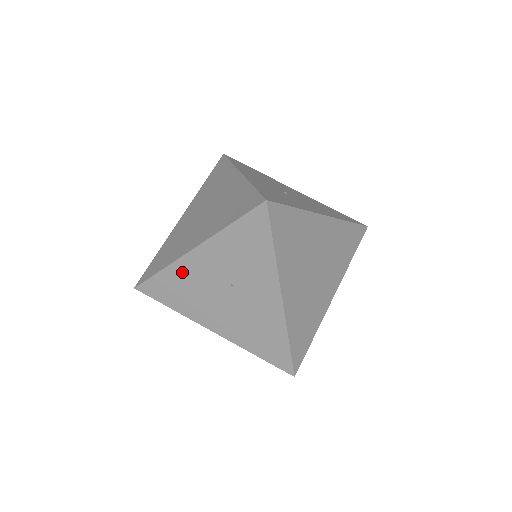
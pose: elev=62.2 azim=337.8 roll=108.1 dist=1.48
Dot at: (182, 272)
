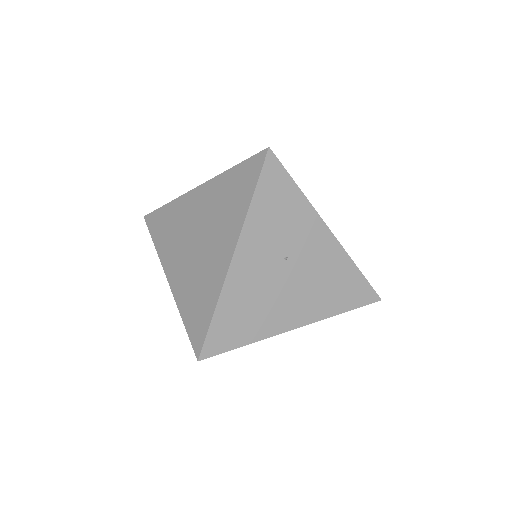
Dot at: (236, 290)
